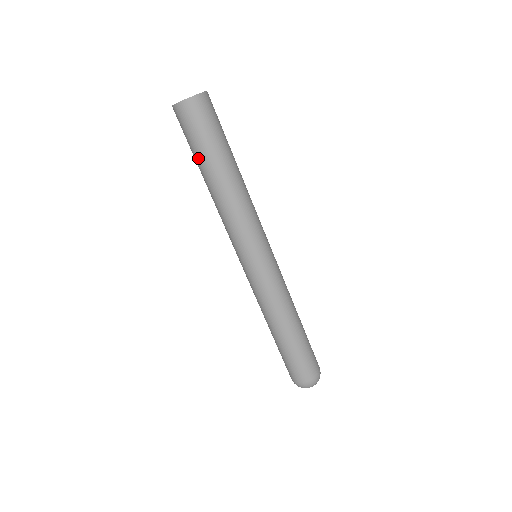
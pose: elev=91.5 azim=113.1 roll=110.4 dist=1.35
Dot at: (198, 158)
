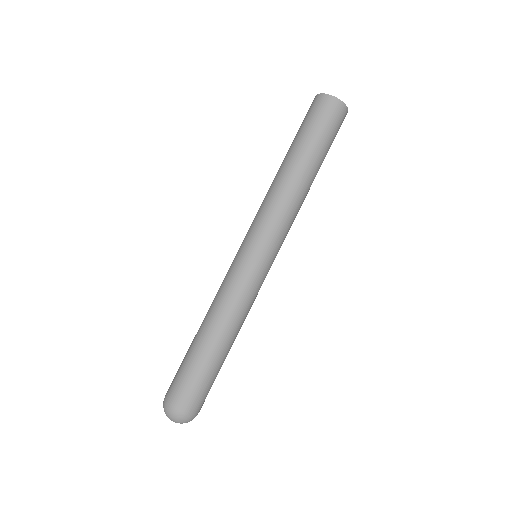
Dot at: (299, 141)
